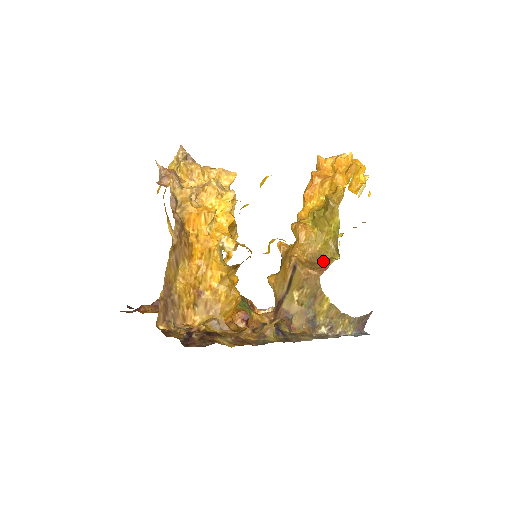
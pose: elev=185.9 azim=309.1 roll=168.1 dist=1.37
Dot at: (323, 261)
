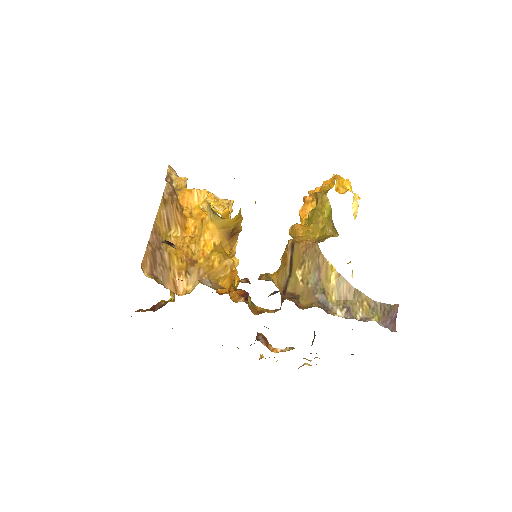
Dot at: (322, 241)
